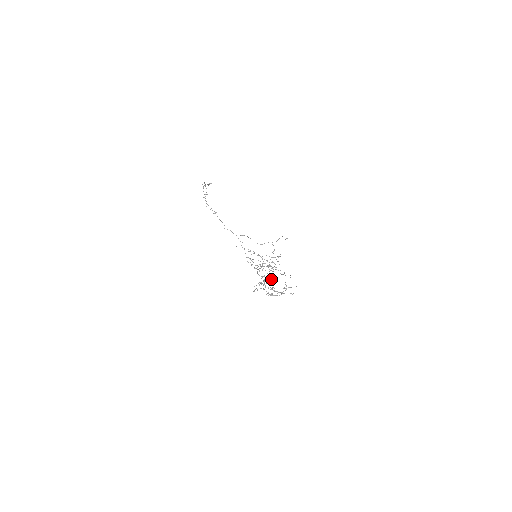
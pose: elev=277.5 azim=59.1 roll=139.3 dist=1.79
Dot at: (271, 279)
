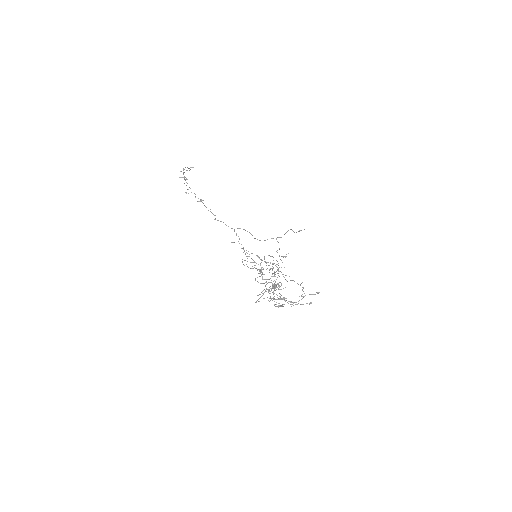
Dot at: (281, 284)
